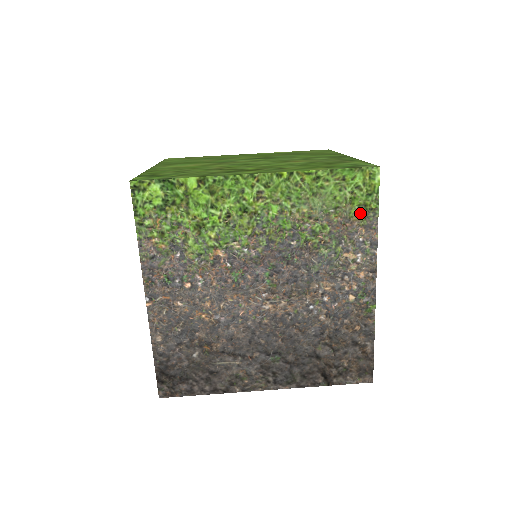
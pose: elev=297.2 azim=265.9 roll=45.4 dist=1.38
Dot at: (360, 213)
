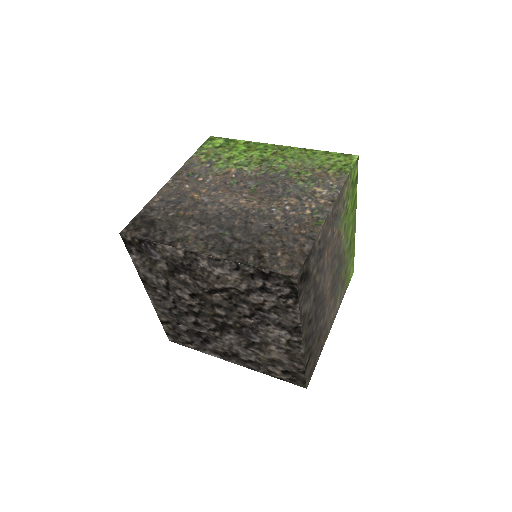
Dot at: (336, 172)
